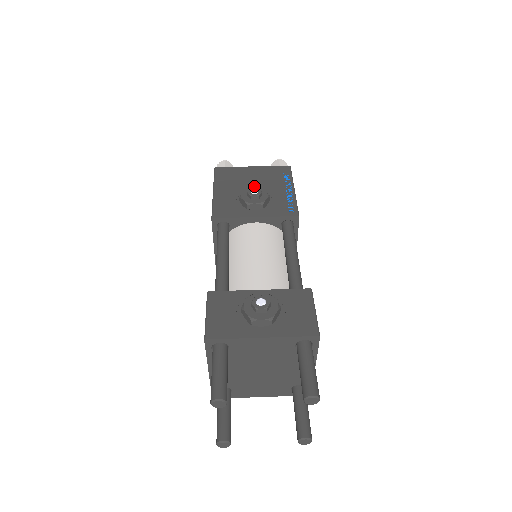
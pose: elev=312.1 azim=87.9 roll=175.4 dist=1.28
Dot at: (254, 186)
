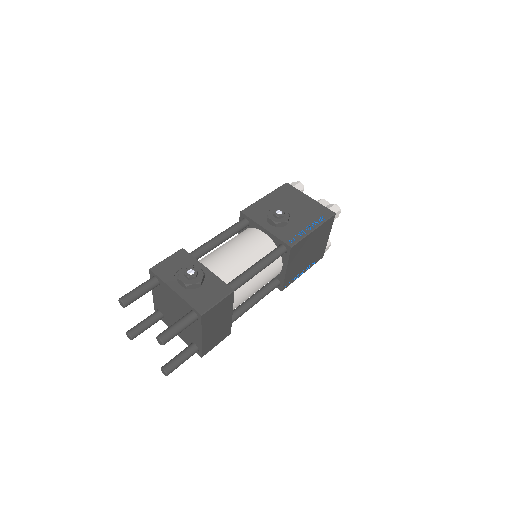
Dot at: (292, 210)
